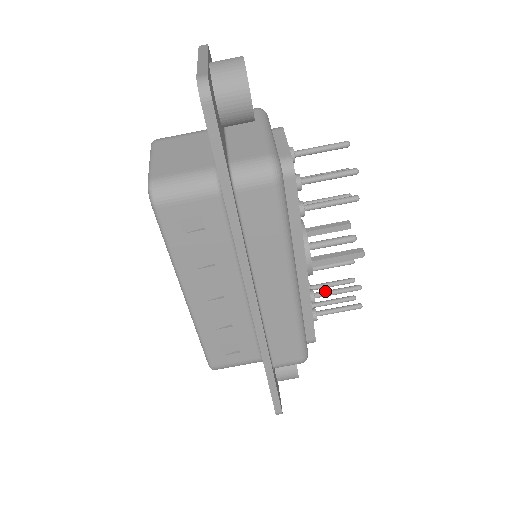
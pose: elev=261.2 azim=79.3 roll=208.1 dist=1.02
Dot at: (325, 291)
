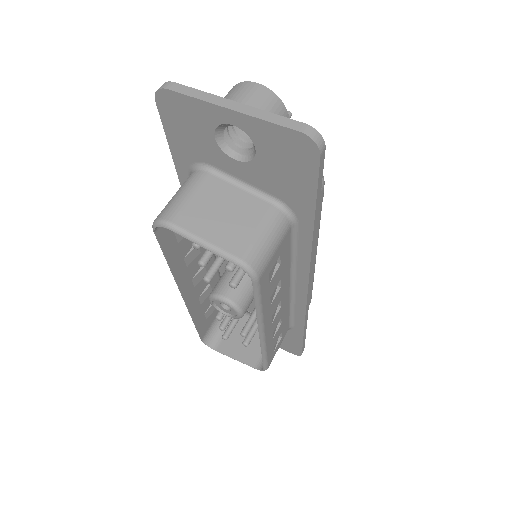
Dot at: occluded
